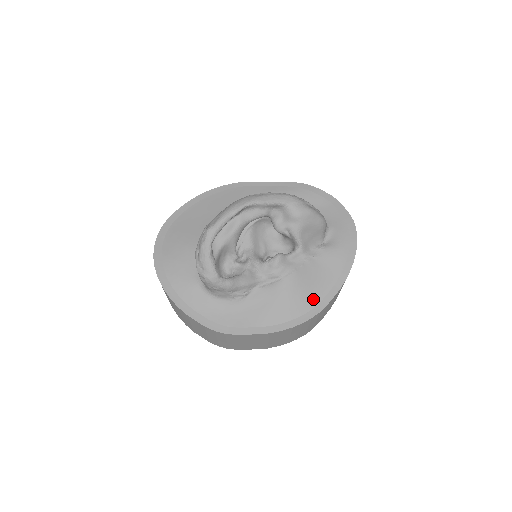
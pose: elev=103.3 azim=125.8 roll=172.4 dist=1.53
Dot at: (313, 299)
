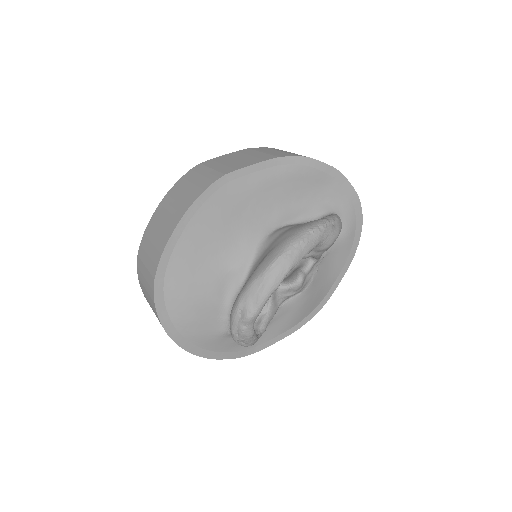
Dot at: (325, 291)
